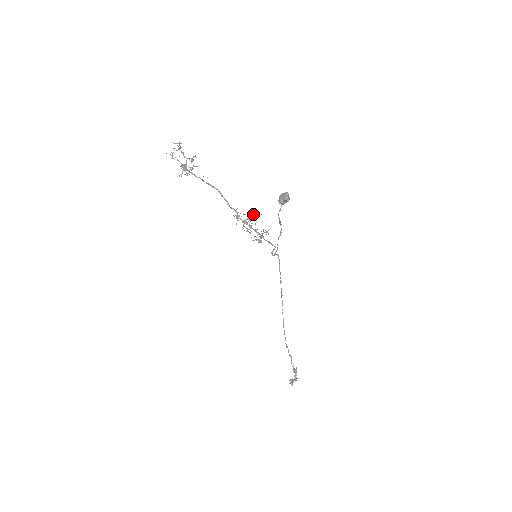
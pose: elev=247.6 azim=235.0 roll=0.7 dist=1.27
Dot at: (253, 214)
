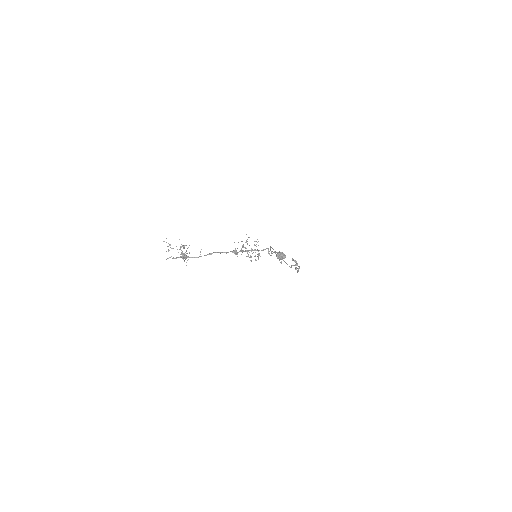
Dot at: occluded
